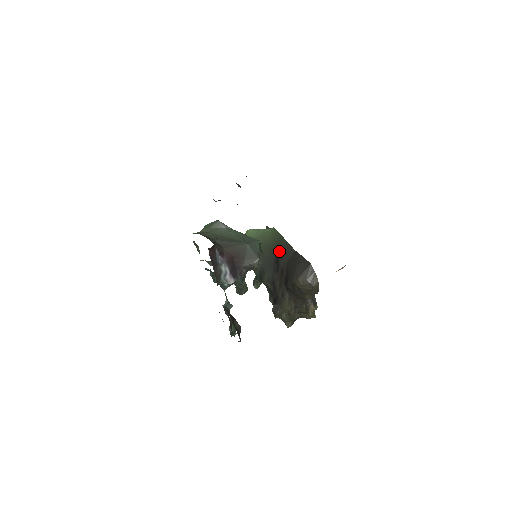
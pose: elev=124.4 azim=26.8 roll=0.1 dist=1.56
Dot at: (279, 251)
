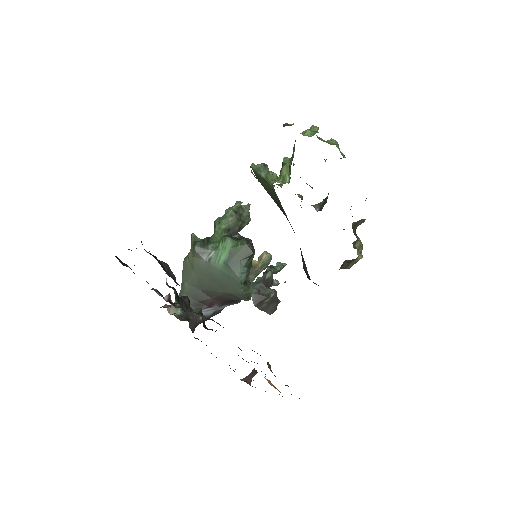
Dot at: occluded
